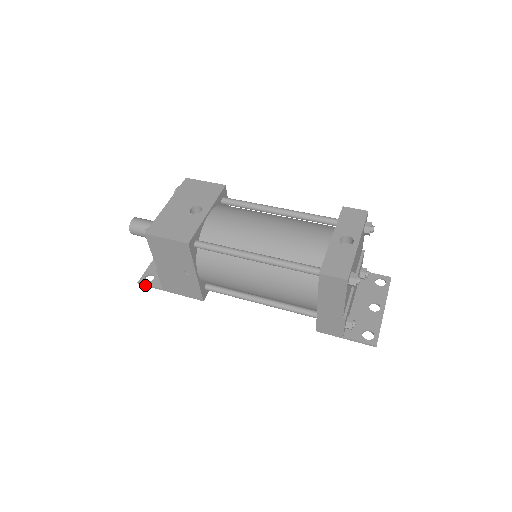
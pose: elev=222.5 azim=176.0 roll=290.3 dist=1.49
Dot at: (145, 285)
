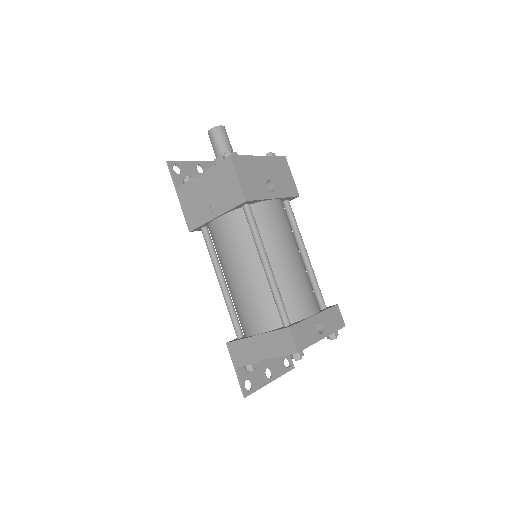
Dot at: (169, 169)
